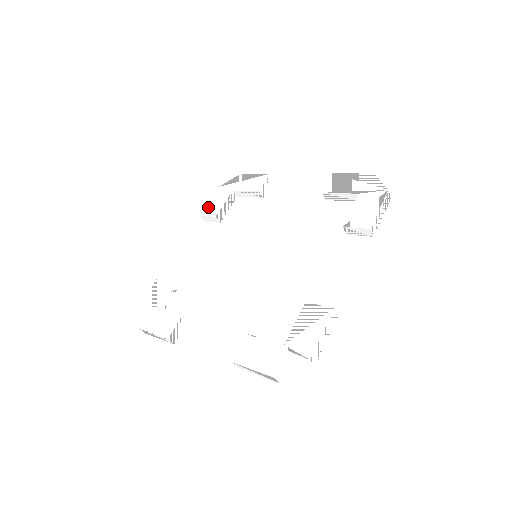
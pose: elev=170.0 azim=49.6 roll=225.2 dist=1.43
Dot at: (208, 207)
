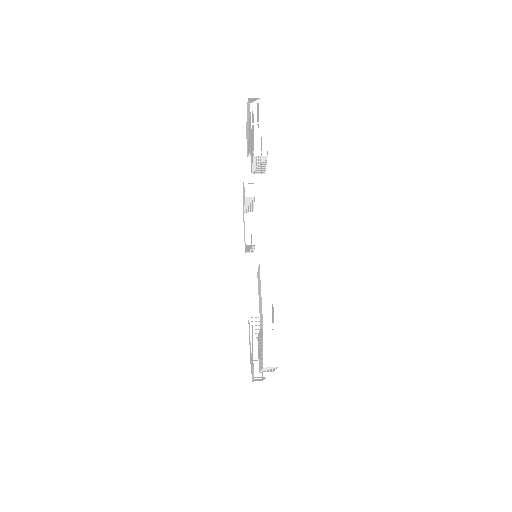
Dot at: (244, 241)
